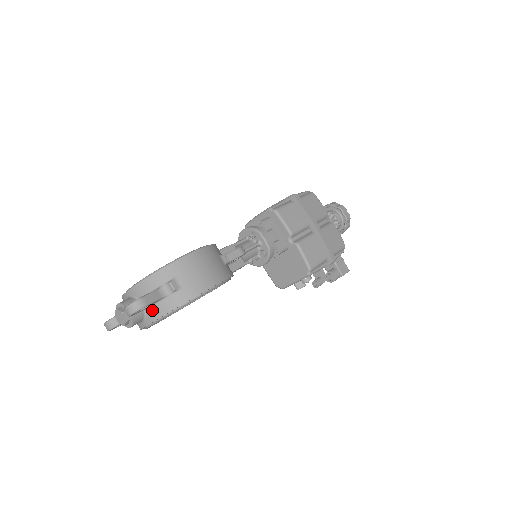
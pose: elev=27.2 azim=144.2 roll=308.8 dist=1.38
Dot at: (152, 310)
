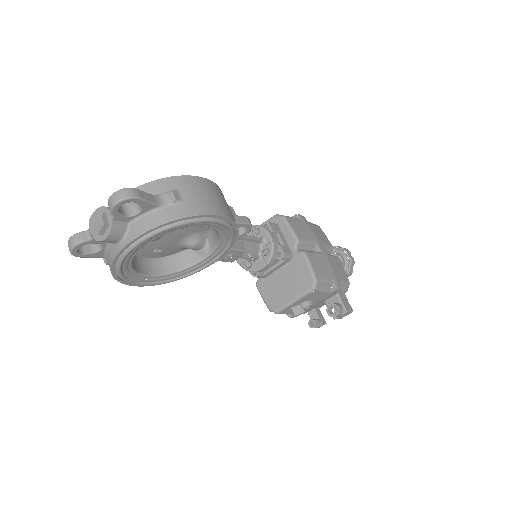
Dot at: (139, 222)
